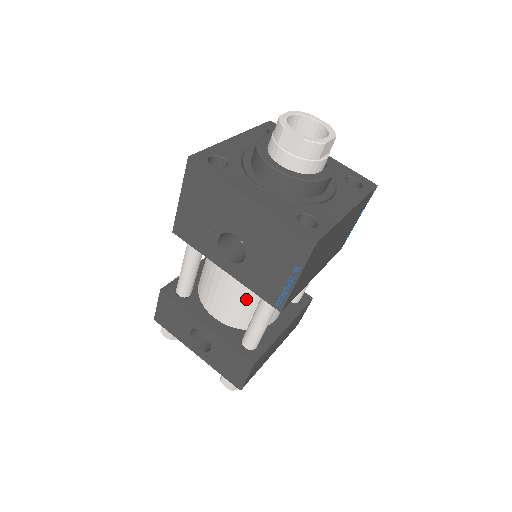
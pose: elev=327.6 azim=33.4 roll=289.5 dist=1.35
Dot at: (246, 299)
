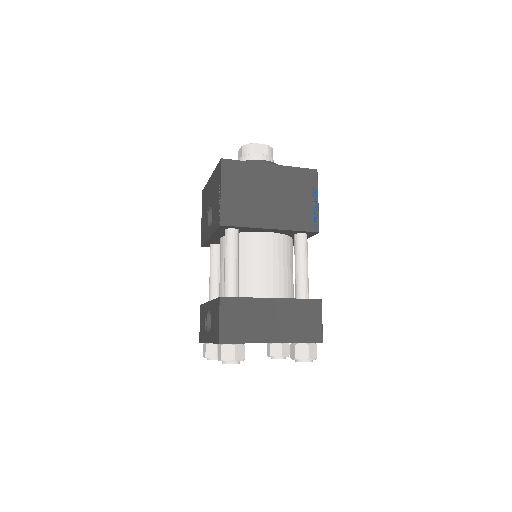
Dot at: occluded
